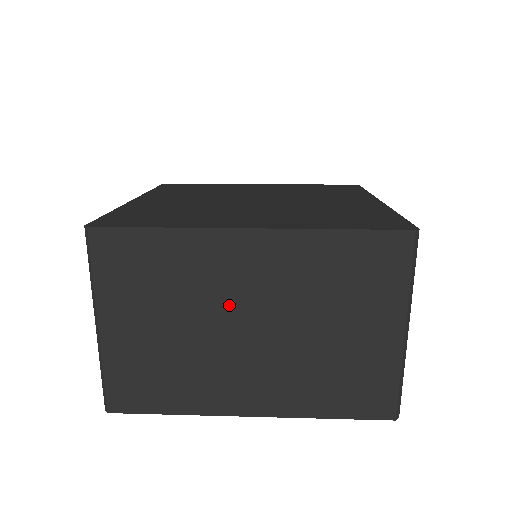
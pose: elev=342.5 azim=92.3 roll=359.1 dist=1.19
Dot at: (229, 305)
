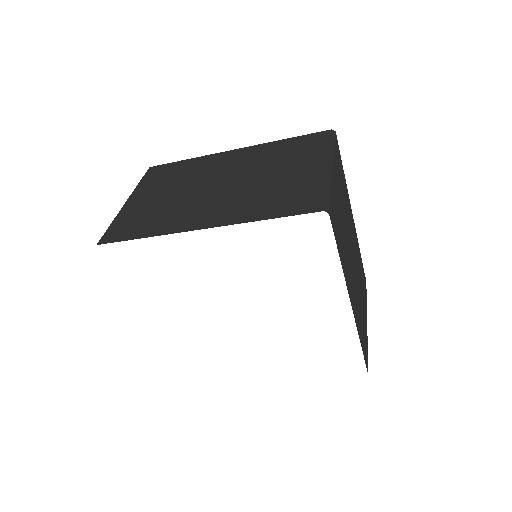
Dot at: (210, 178)
